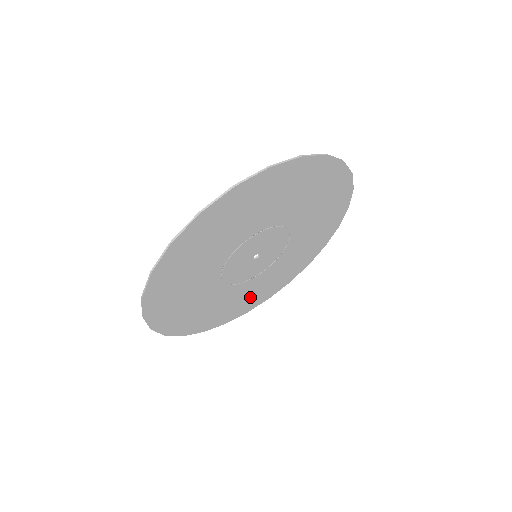
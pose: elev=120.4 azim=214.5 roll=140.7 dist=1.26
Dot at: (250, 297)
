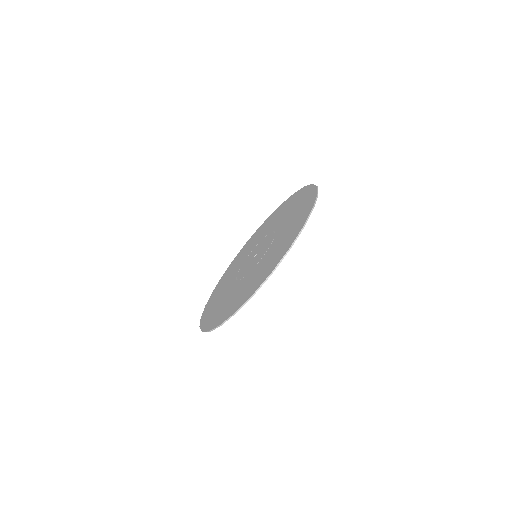
Dot at: occluded
